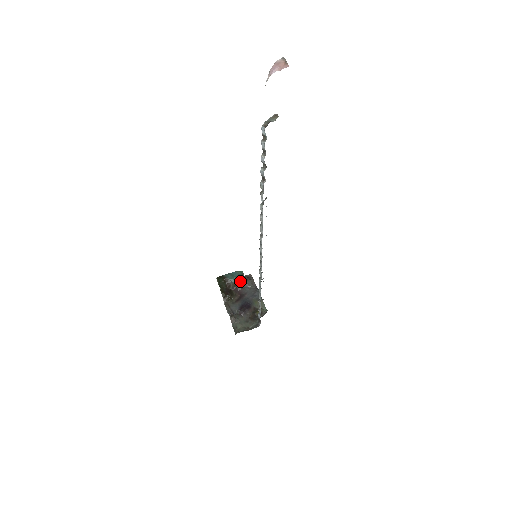
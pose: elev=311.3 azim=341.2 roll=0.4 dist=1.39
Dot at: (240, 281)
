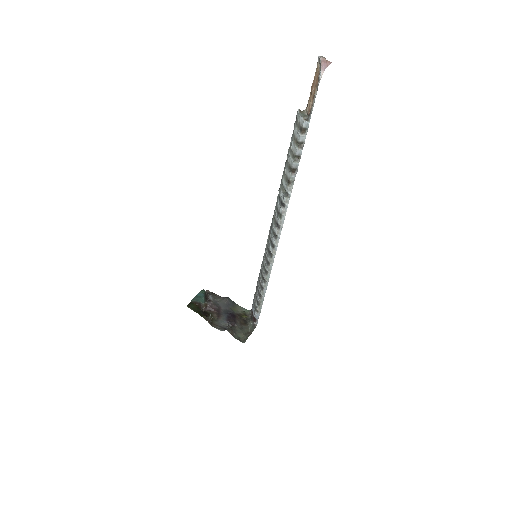
Dot at: (208, 299)
